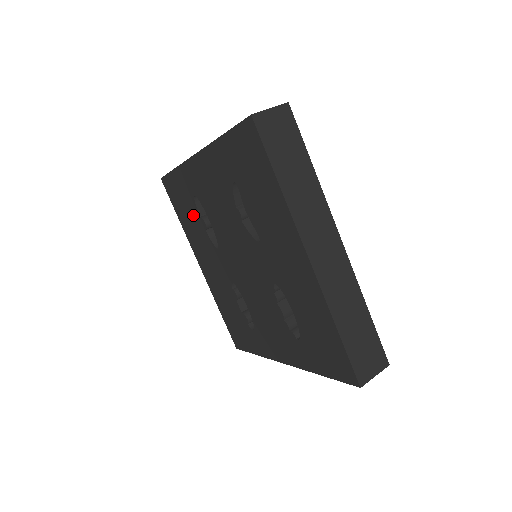
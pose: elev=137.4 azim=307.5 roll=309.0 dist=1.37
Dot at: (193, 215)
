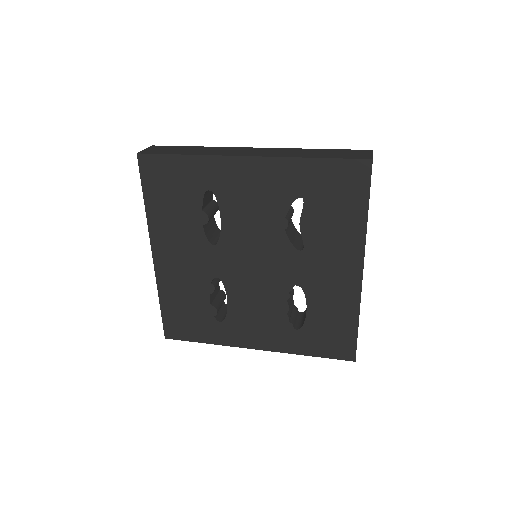
Dot at: (187, 206)
